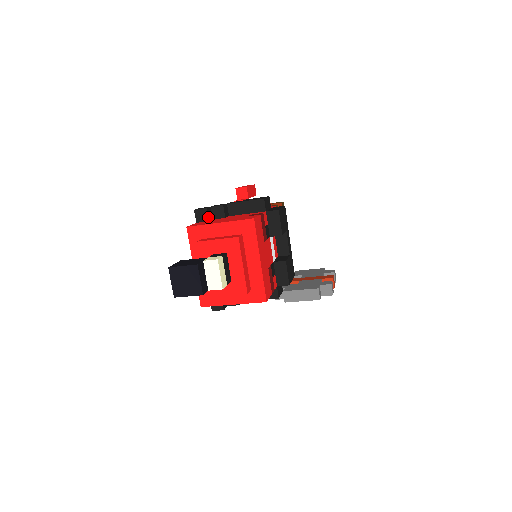
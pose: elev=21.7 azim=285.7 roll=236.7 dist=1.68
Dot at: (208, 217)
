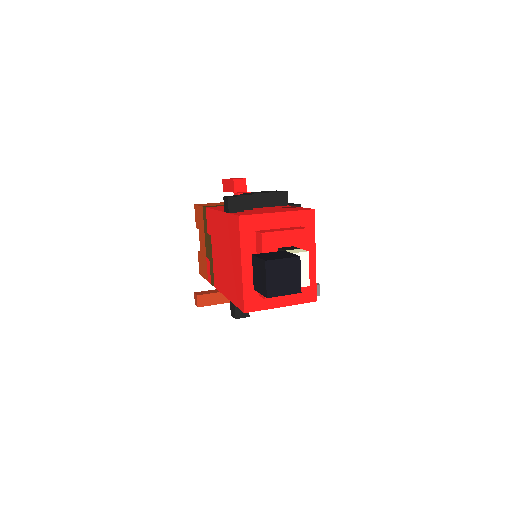
Dot at: (243, 207)
